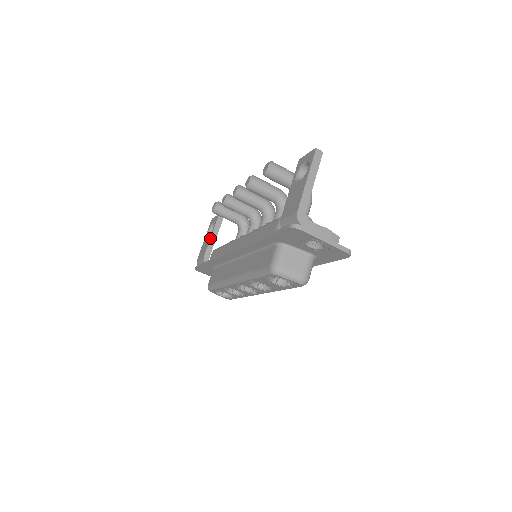
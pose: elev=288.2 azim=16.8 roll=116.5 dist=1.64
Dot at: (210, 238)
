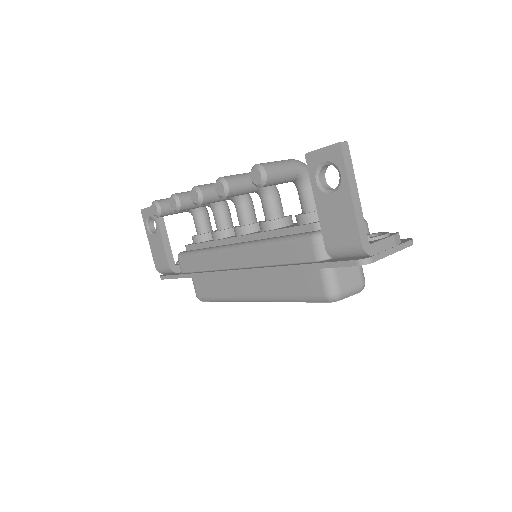
Dot at: (162, 241)
